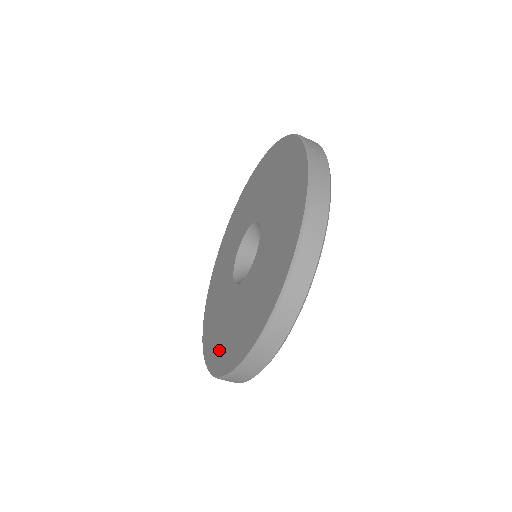
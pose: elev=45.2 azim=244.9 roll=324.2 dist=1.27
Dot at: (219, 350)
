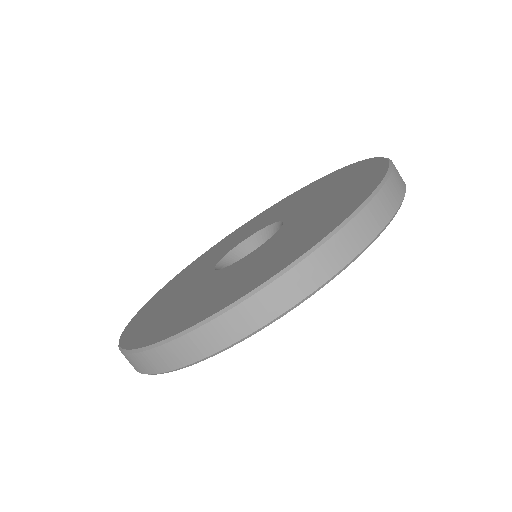
Dot at: (171, 321)
